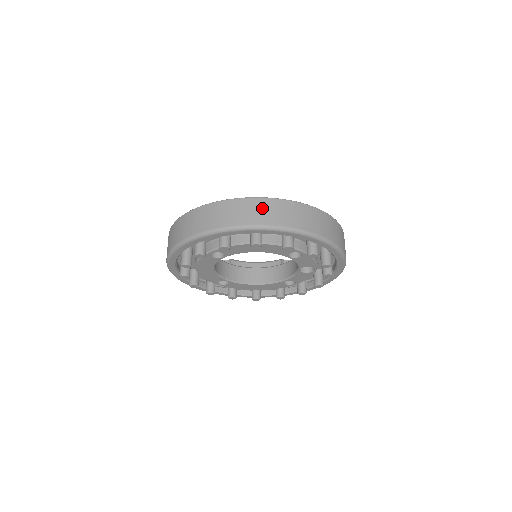
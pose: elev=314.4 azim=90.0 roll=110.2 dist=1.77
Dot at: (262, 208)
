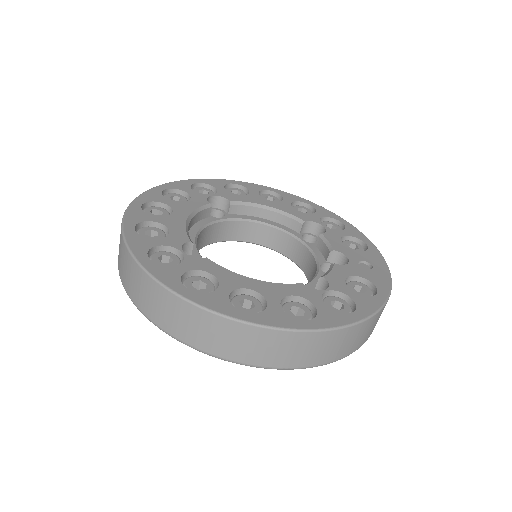
Dot at: (248, 341)
